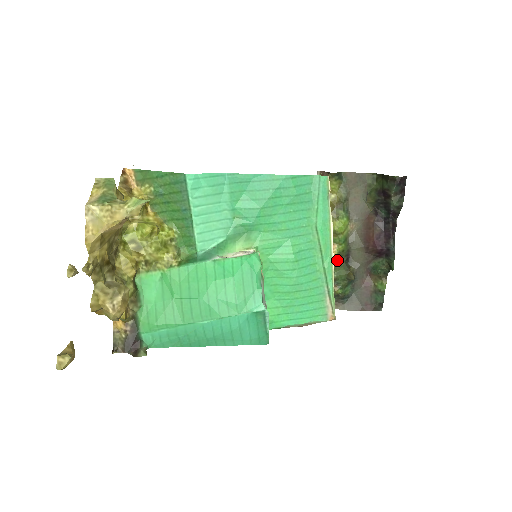
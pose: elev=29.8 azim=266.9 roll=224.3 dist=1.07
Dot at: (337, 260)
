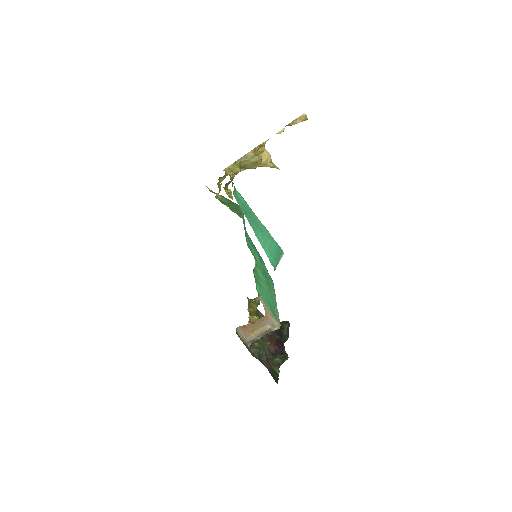
Dot at: occluded
